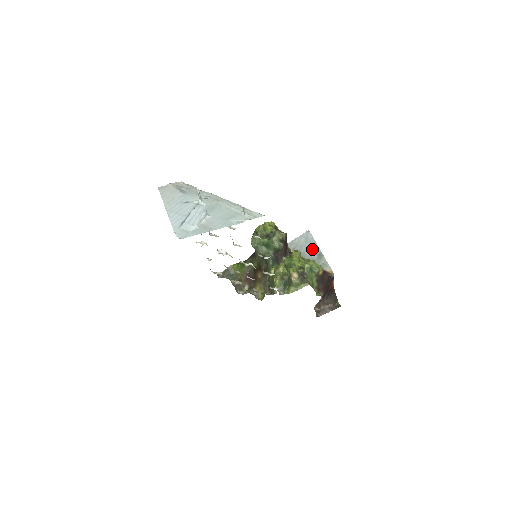
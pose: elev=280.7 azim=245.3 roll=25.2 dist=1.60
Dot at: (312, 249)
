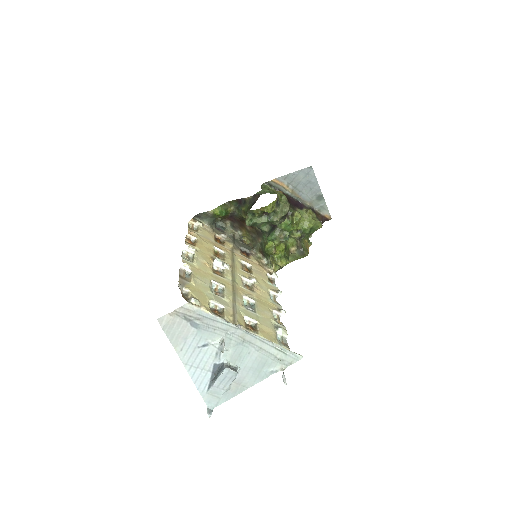
Dot at: (312, 189)
